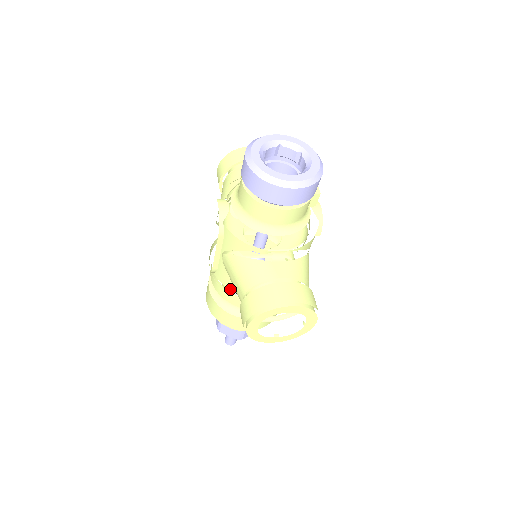
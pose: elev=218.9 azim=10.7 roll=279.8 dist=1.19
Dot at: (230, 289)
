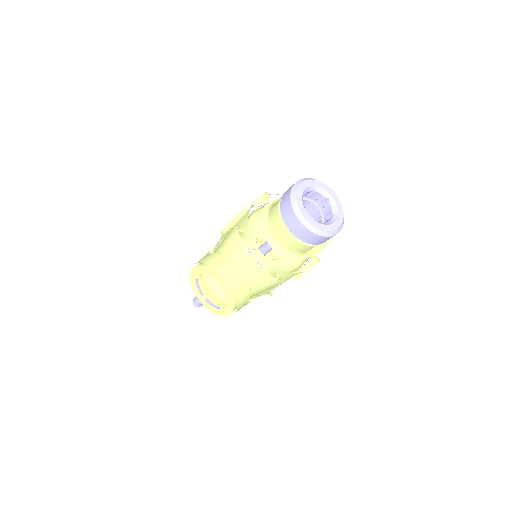
Dot at: occluded
